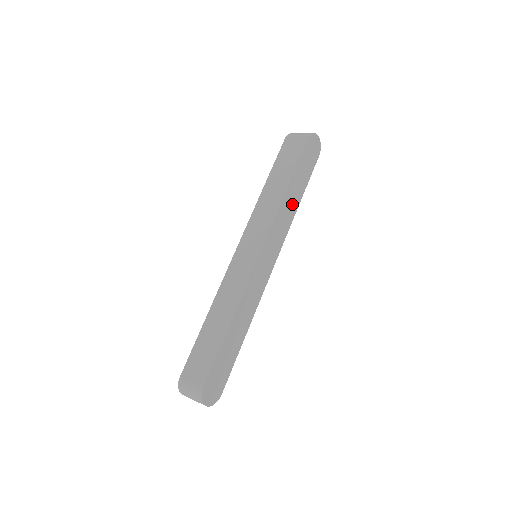
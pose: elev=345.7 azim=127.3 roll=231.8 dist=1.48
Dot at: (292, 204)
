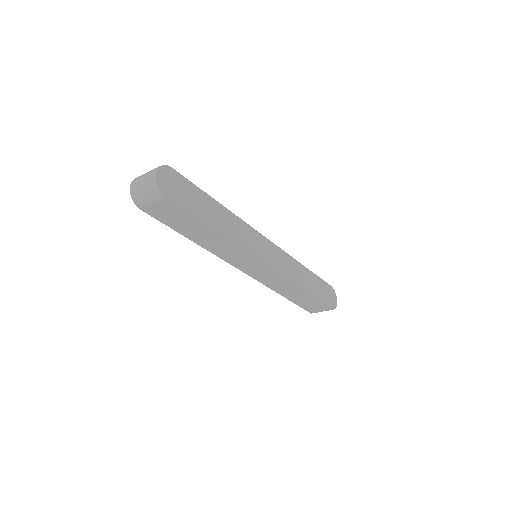
Dot at: (301, 279)
